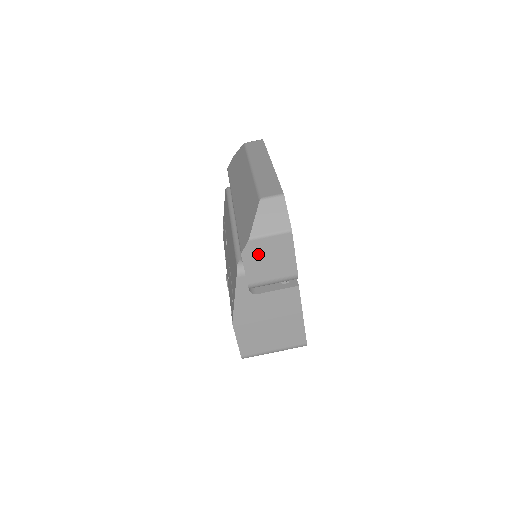
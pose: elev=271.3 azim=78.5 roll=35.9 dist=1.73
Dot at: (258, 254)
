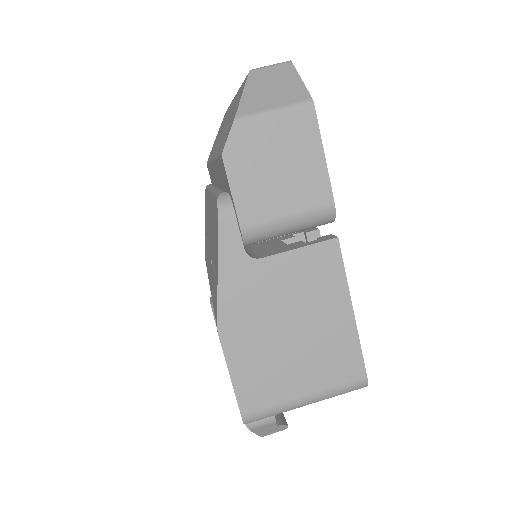
Dot at: (254, 155)
